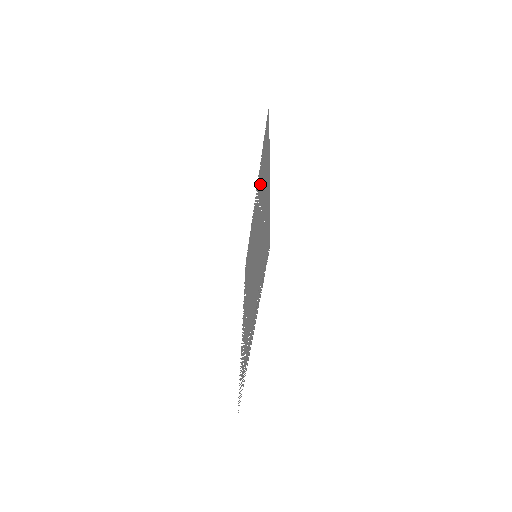
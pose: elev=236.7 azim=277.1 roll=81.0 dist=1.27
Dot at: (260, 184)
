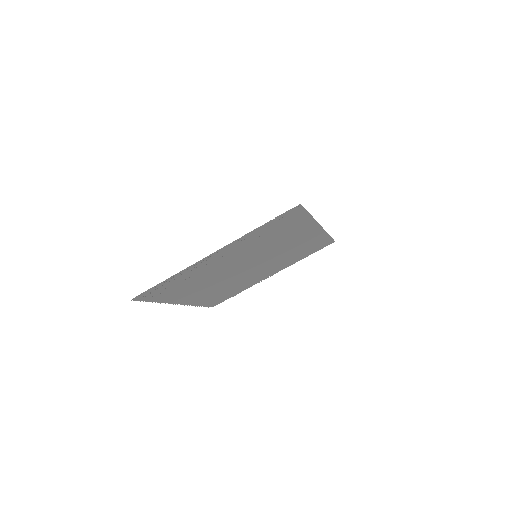
Dot at: (290, 255)
